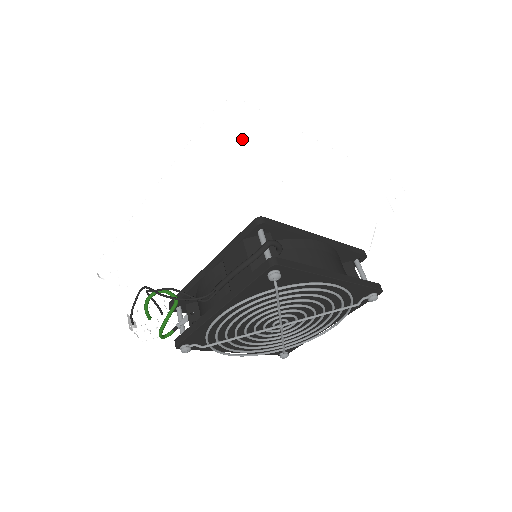
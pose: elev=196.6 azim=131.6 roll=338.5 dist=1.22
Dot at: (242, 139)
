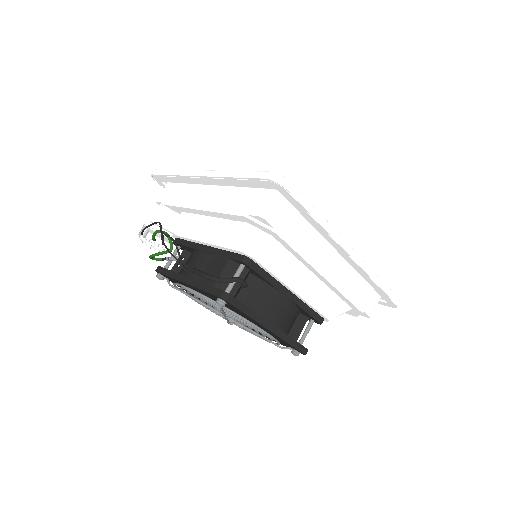
Dot at: (271, 206)
